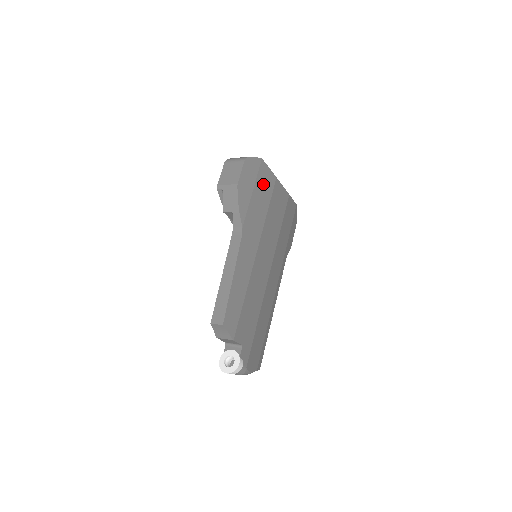
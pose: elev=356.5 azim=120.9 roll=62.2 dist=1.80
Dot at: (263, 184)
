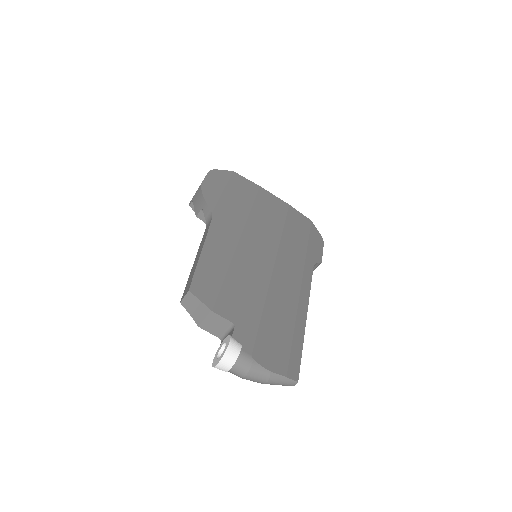
Dot at: (239, 188)
